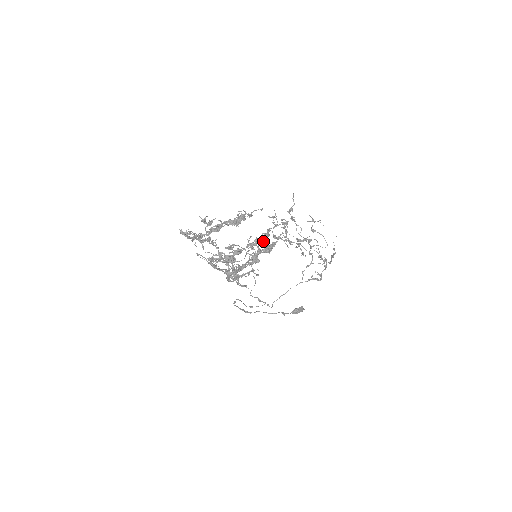
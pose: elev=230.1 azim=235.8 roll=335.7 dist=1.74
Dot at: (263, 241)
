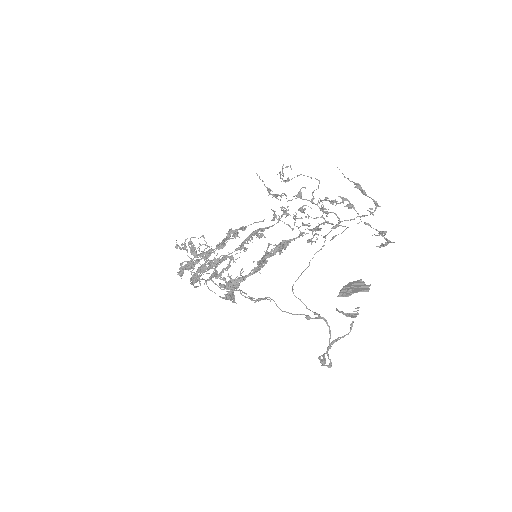
Dot at: occluded
